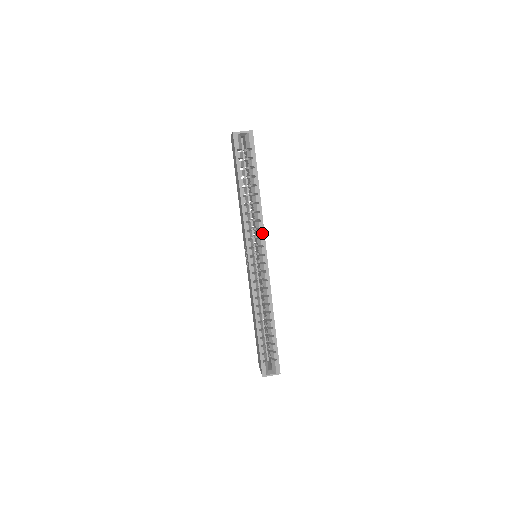
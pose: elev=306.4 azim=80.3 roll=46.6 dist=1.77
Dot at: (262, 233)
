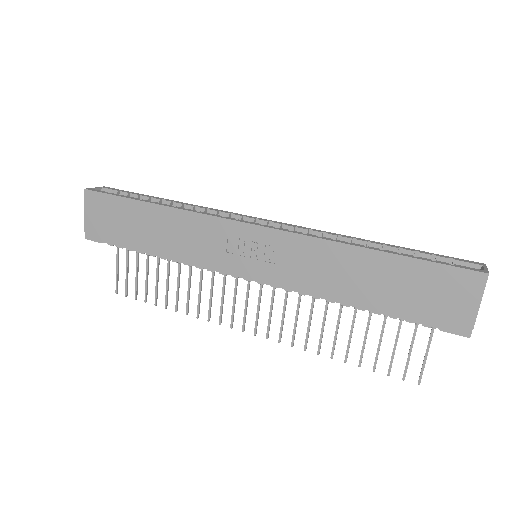
Dot at: (226, 212)
